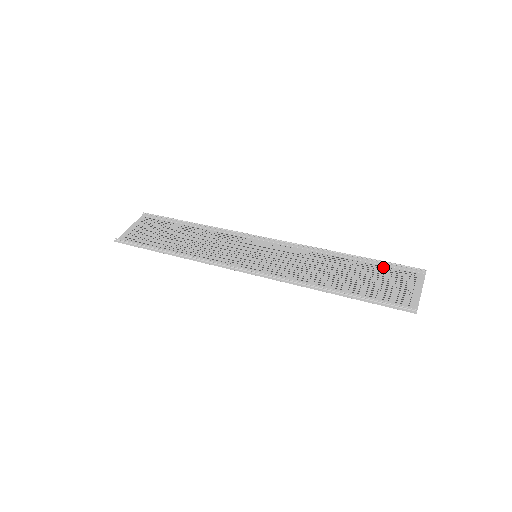
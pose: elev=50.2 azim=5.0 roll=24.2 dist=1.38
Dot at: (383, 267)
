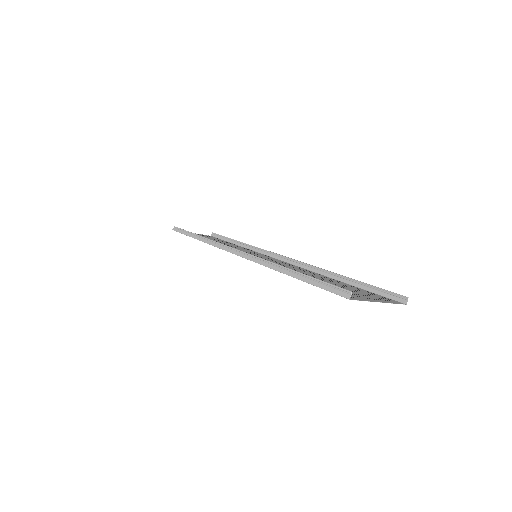
Dot at: (364, 290)
